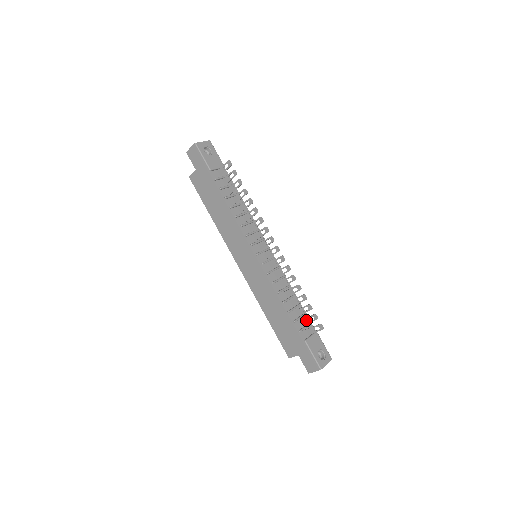
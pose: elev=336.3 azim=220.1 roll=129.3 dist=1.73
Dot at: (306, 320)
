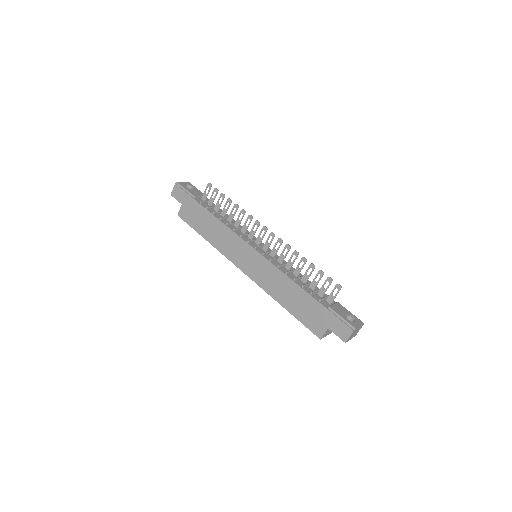
Dot at: (322, 289)
